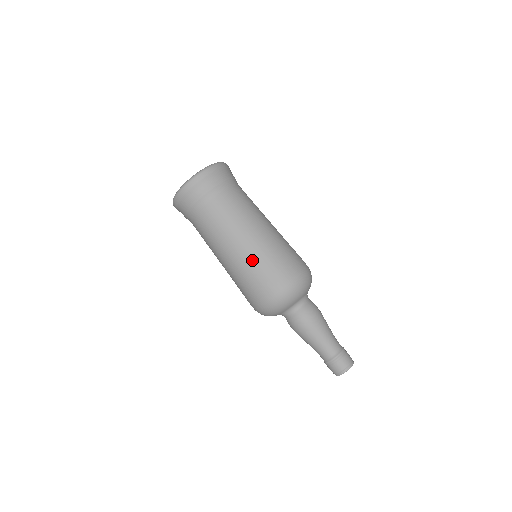
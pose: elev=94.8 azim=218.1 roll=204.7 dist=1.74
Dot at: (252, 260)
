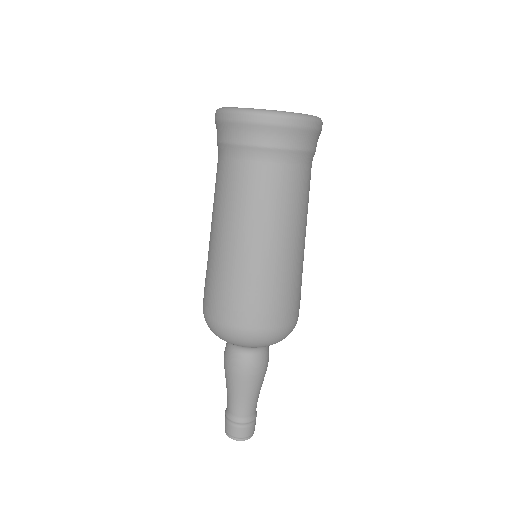
Dot at: (215, 265)
